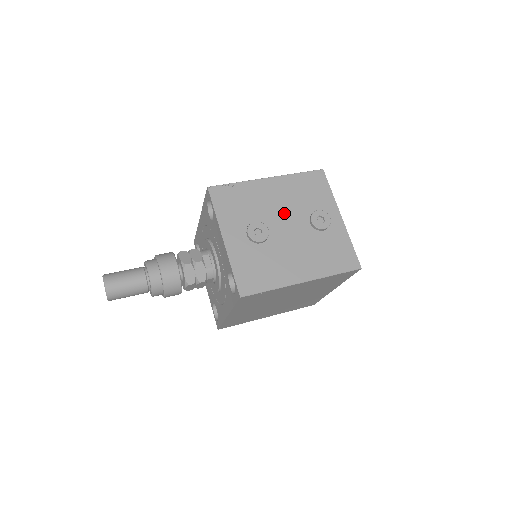
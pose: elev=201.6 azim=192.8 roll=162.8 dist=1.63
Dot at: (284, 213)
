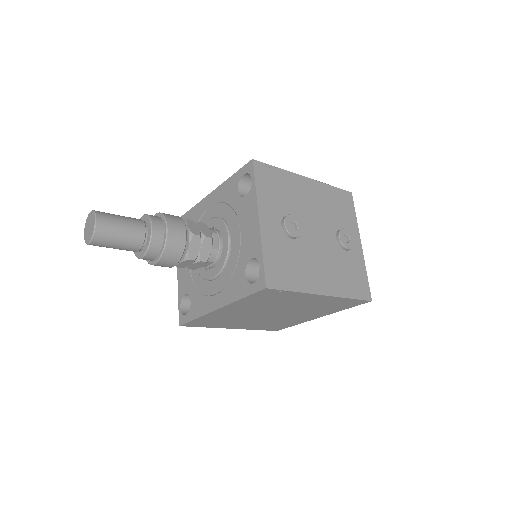
Dot at: (316, 218)
